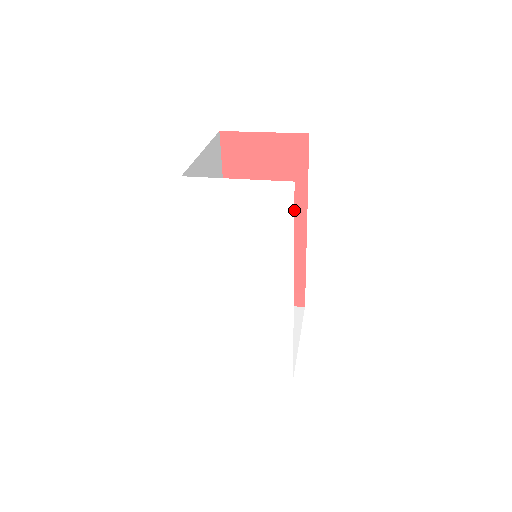
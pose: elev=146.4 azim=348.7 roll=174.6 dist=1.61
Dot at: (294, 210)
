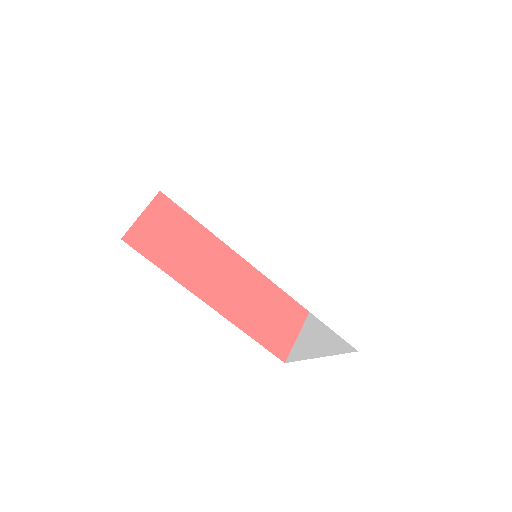
Dot at: occluded
